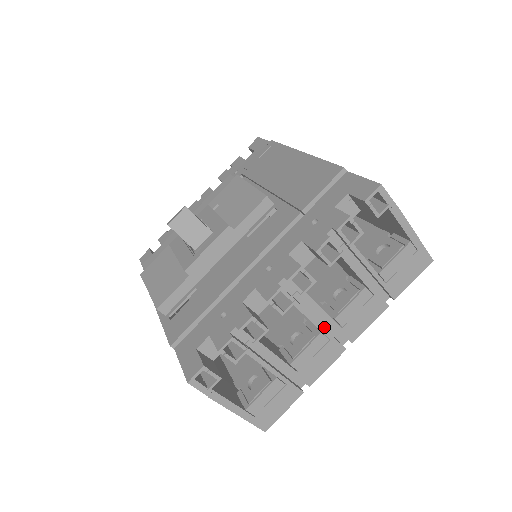
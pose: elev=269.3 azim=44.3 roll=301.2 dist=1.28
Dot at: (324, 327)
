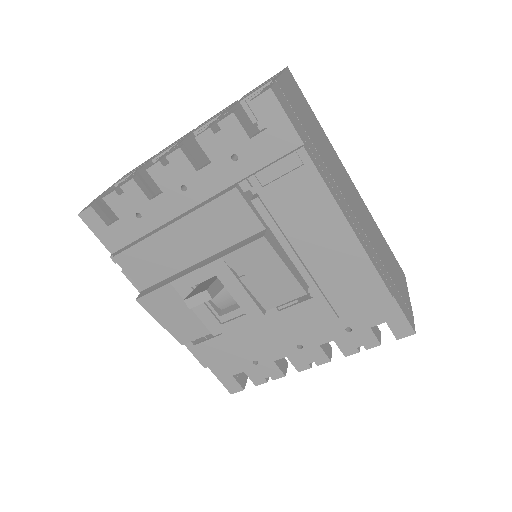
Dot at: occluded
